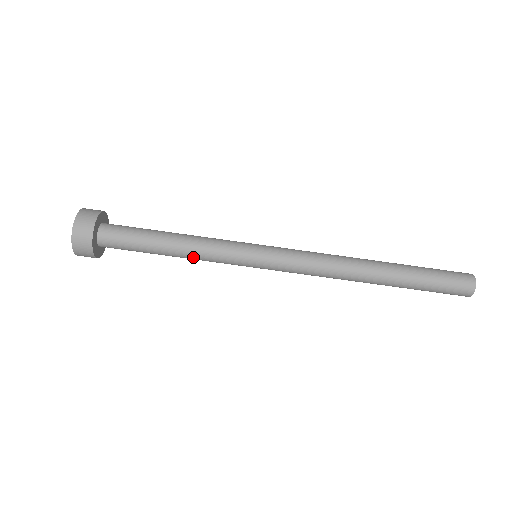
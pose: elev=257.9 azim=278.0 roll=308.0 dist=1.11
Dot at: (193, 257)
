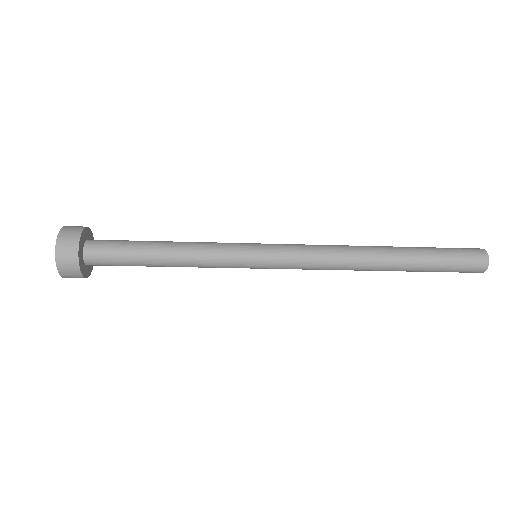
Dot at: occluded
